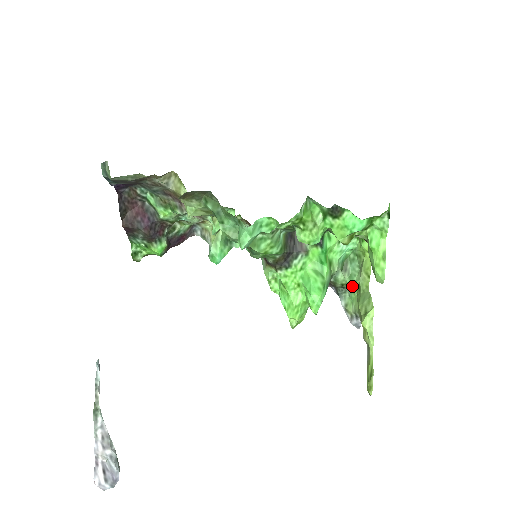
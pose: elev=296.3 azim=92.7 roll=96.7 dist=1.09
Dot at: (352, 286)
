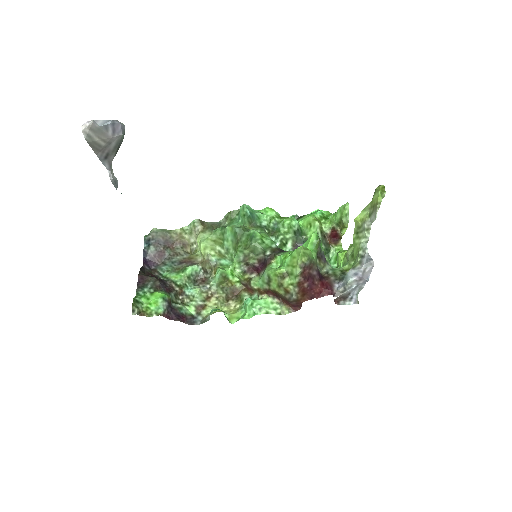
Dot at: (348, 264)
